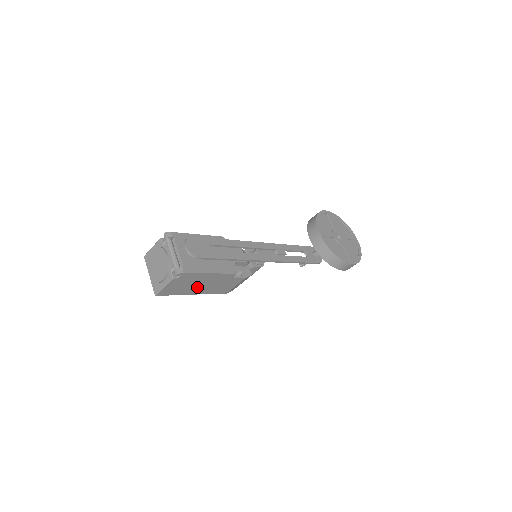
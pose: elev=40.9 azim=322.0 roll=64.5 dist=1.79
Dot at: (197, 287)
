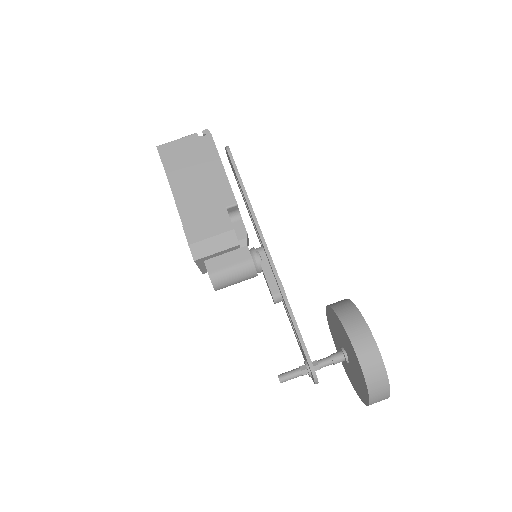
Dot at: (190, 182)
